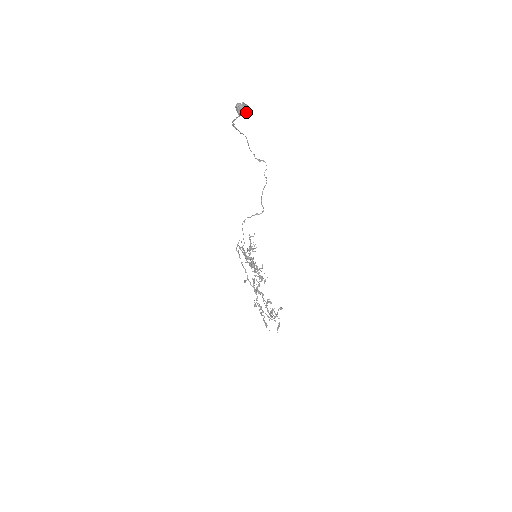
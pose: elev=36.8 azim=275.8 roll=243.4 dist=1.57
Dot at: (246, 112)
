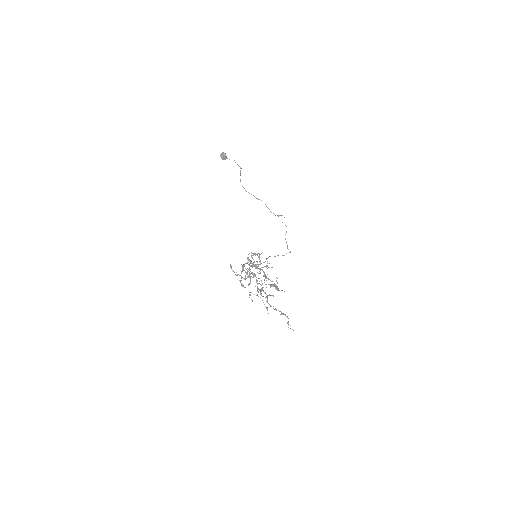
Dot at: (224, 155)
